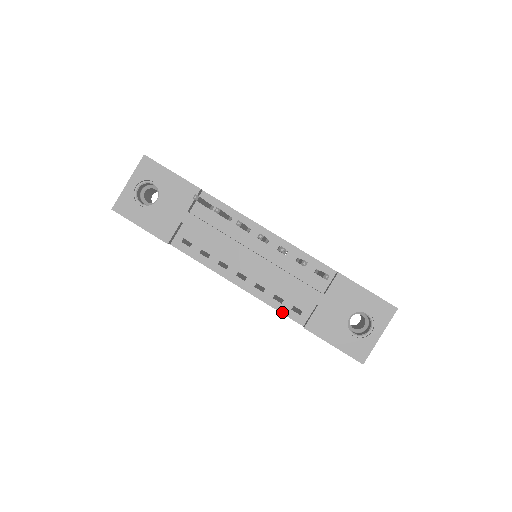
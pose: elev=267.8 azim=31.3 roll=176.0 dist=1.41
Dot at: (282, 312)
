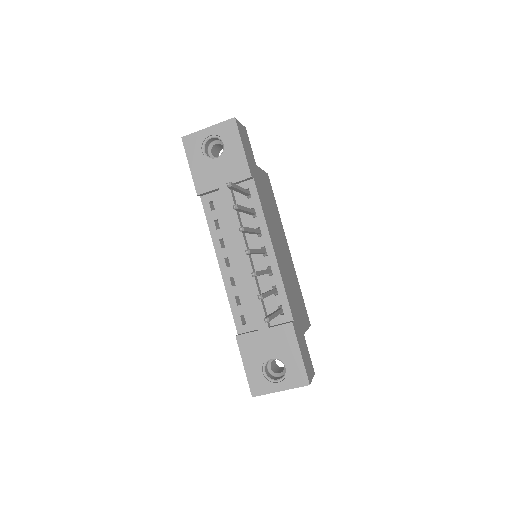
Dot at: (233, 311)
